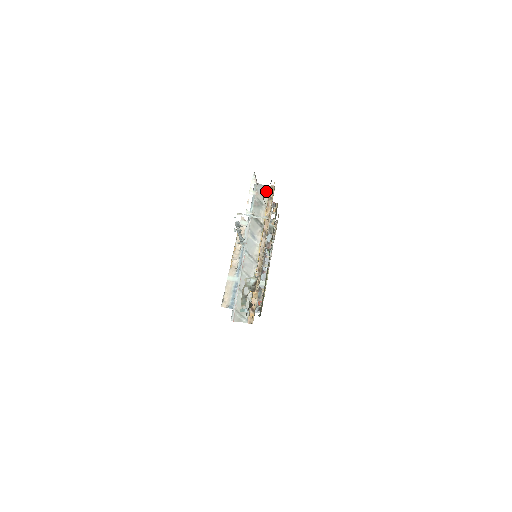
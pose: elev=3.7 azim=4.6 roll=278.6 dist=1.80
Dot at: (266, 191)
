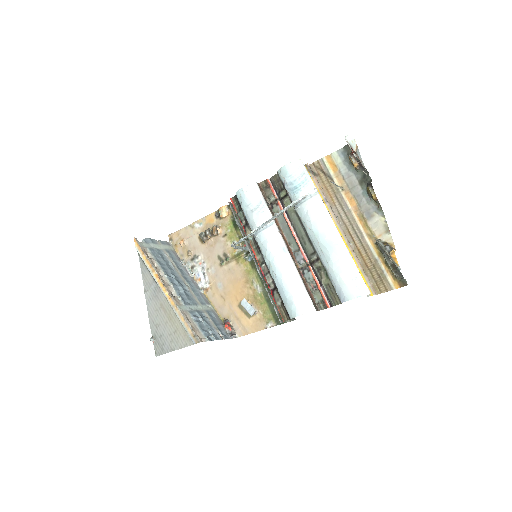
Dot at: occluded
